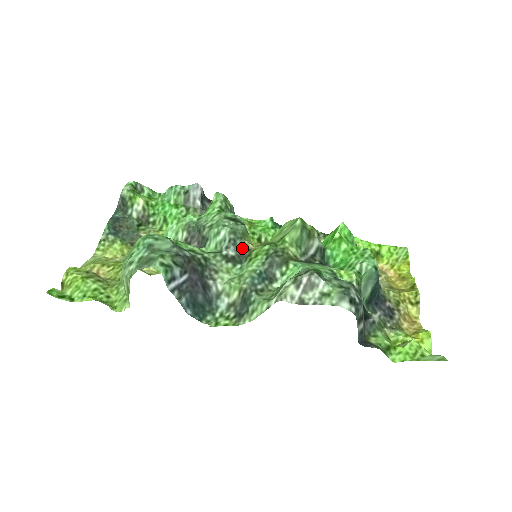
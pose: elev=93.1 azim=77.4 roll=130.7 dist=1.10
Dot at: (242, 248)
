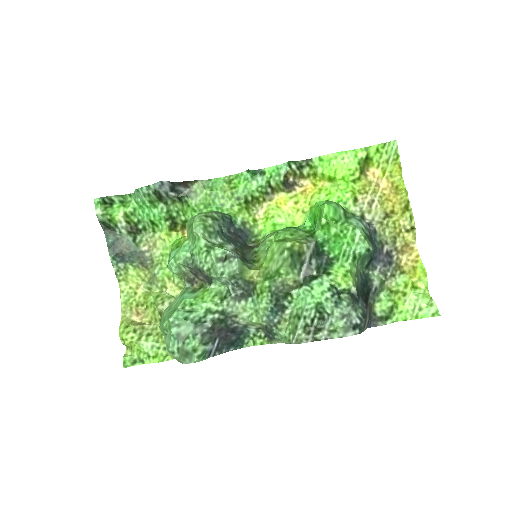
Dot at: (246, 284)
